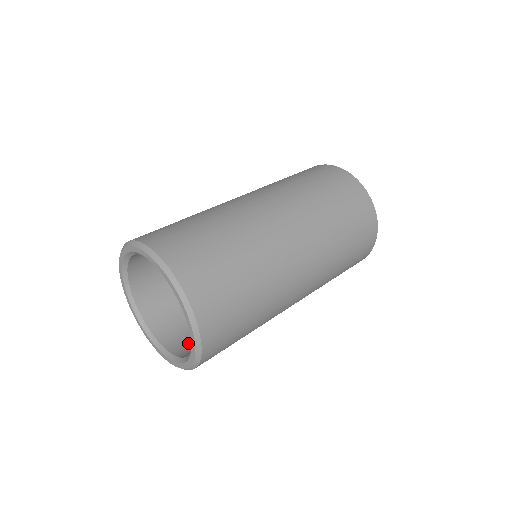
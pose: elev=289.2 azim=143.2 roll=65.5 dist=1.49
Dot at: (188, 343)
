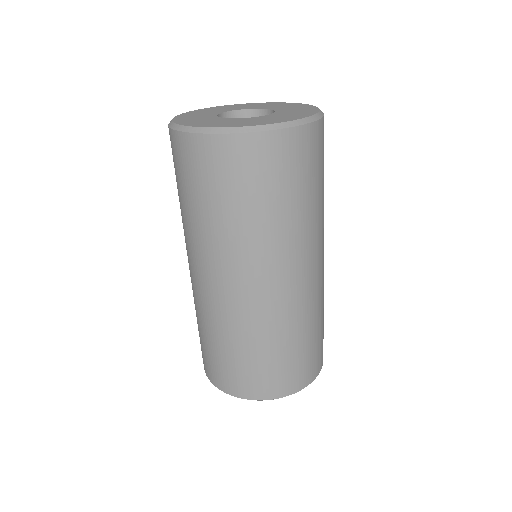
Dot at: occluded
